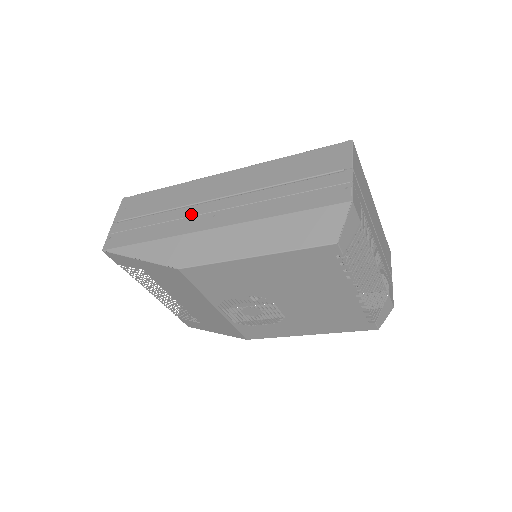
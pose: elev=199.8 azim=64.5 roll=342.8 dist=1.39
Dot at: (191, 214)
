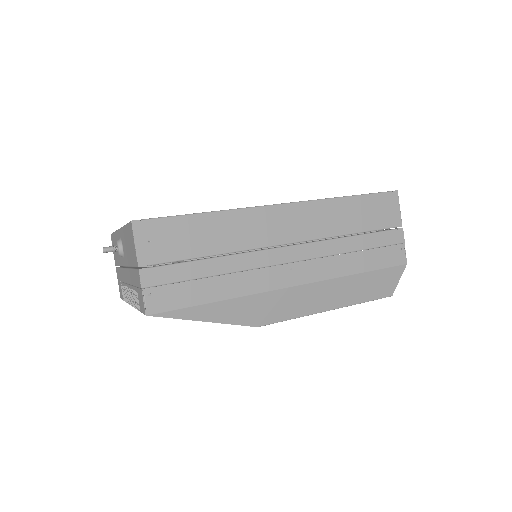
Dot at: (263, 264)
